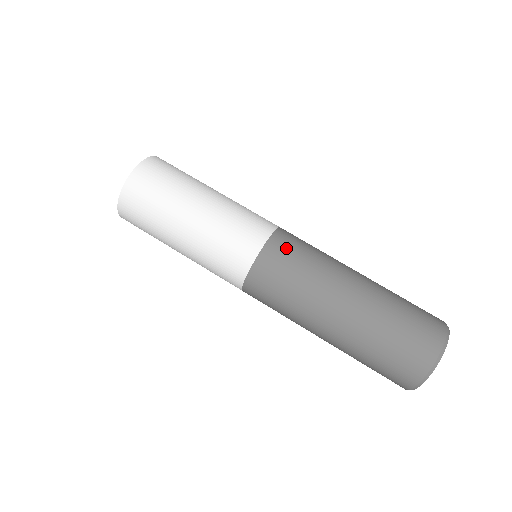
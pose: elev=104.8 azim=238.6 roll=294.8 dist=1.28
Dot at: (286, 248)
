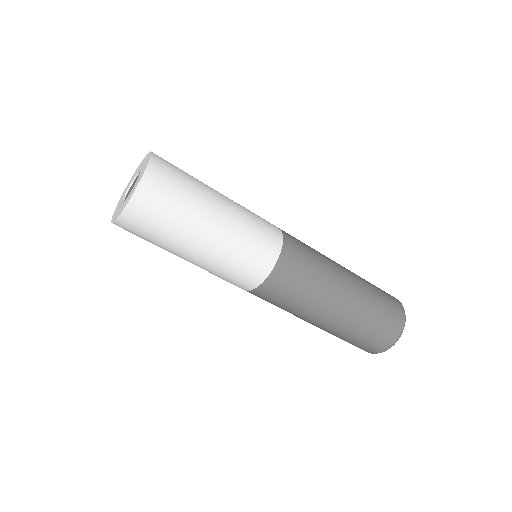
Dot at: (275, 293)
